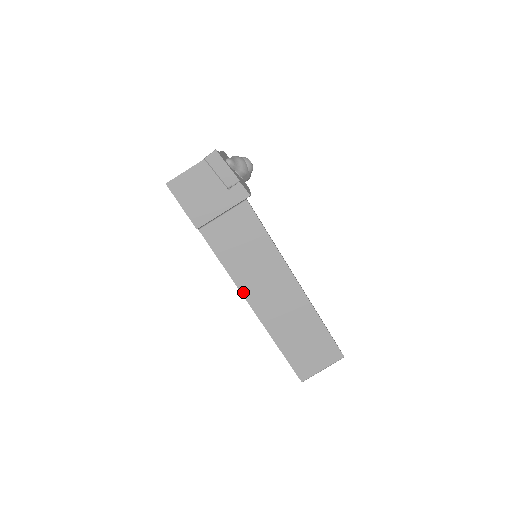
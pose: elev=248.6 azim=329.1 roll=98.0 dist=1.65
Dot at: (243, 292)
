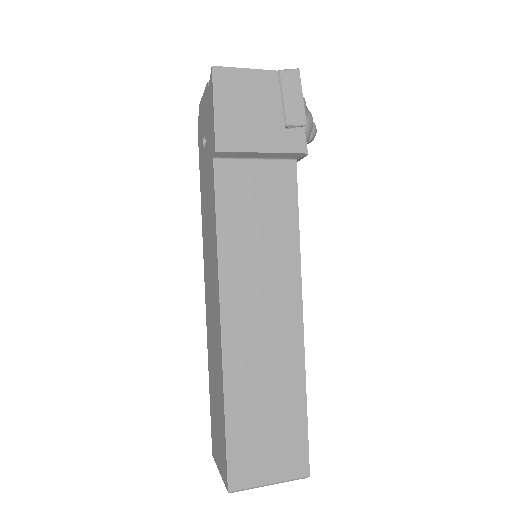
Dot at: (222, 286)
